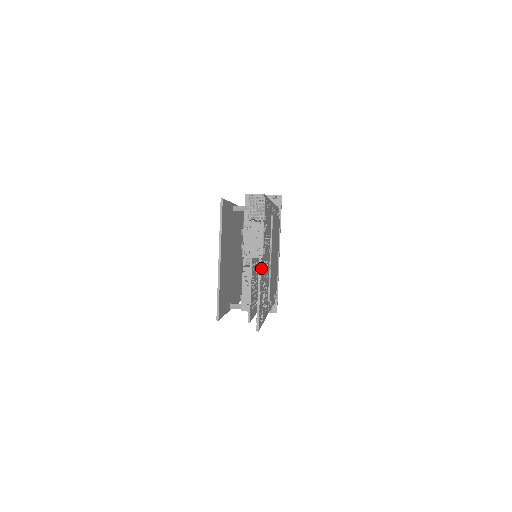
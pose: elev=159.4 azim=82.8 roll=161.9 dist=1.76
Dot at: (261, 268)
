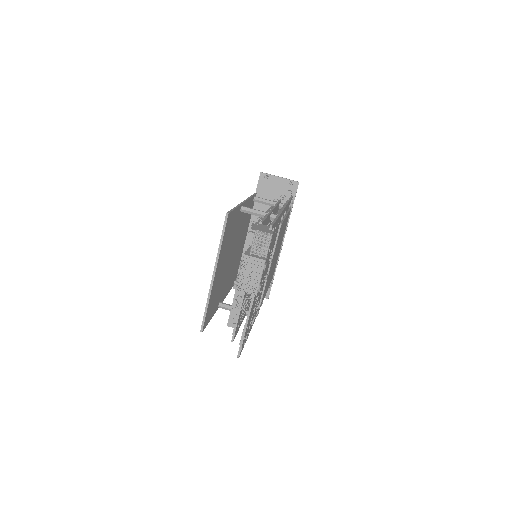
Dot at: (254, 298)
